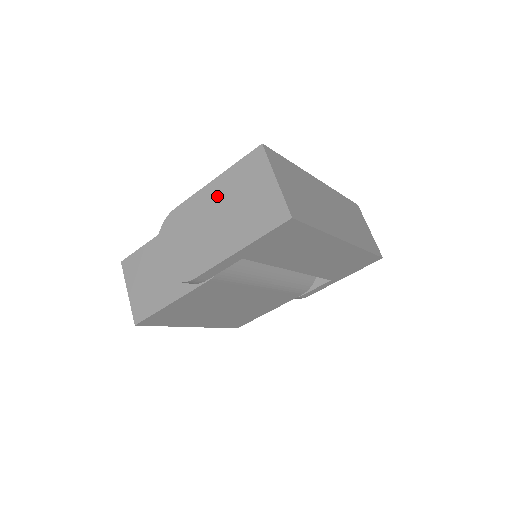
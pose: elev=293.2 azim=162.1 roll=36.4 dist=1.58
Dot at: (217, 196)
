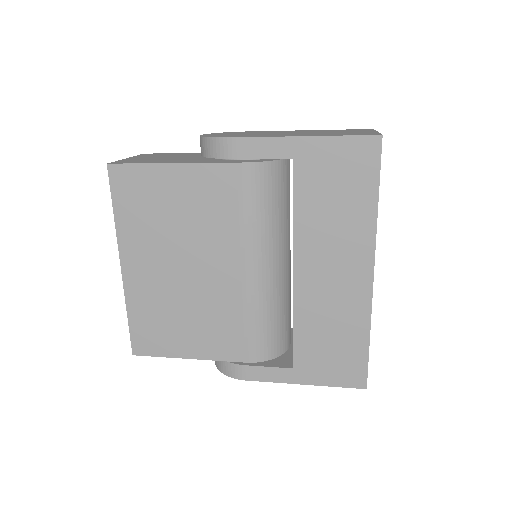
Dot at: (305, 131)
